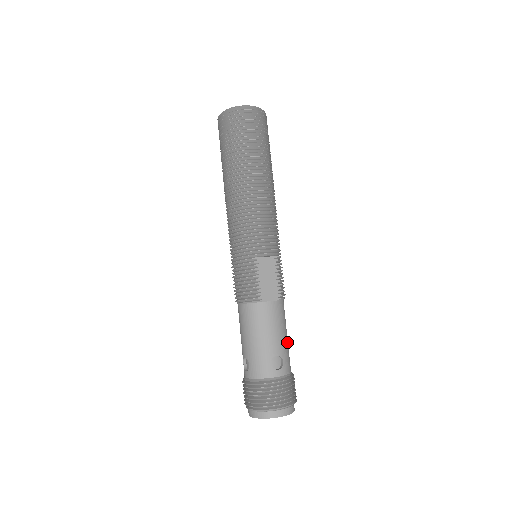
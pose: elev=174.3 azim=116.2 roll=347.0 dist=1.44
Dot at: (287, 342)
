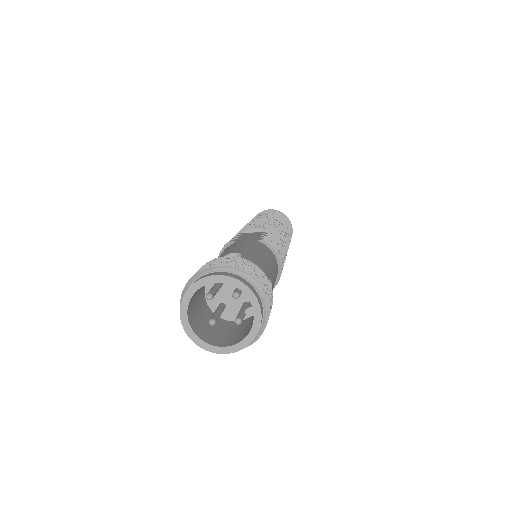
Dot at: (263, 260)
